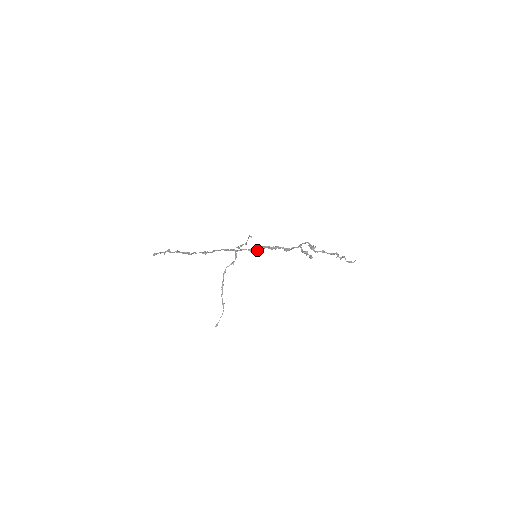
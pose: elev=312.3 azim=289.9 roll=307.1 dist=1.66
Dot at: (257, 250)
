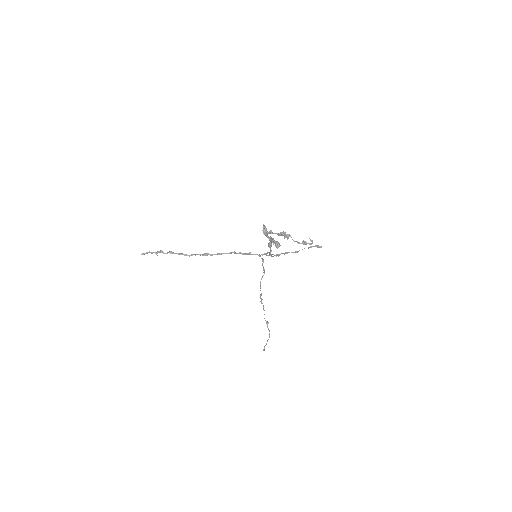
Dot at: (270, 251)
